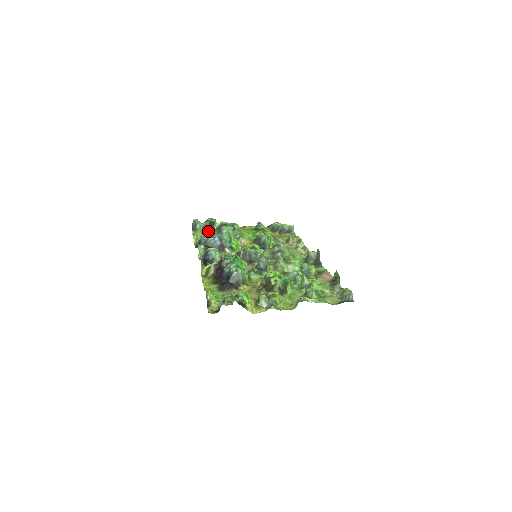
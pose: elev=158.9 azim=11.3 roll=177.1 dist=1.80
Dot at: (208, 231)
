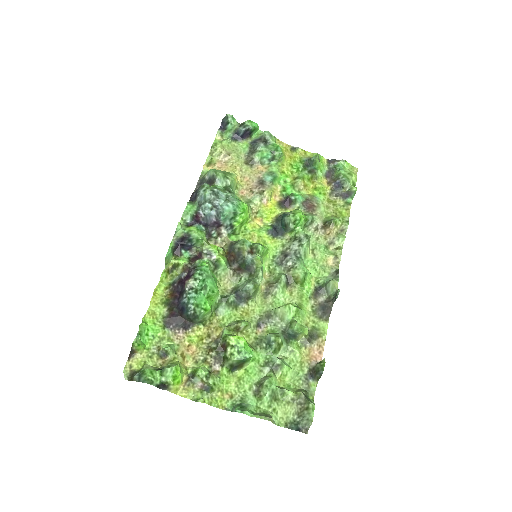
Dot at: (239, 141)
